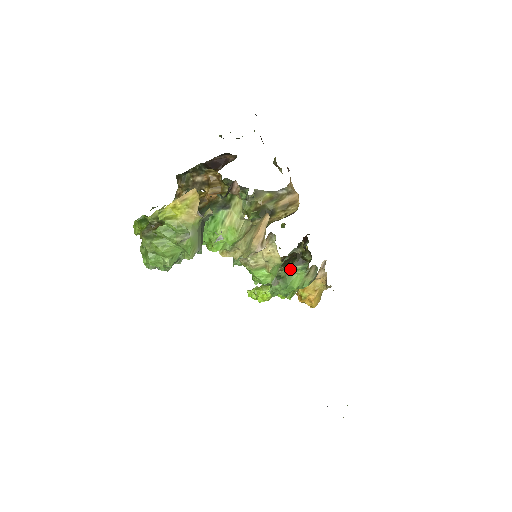
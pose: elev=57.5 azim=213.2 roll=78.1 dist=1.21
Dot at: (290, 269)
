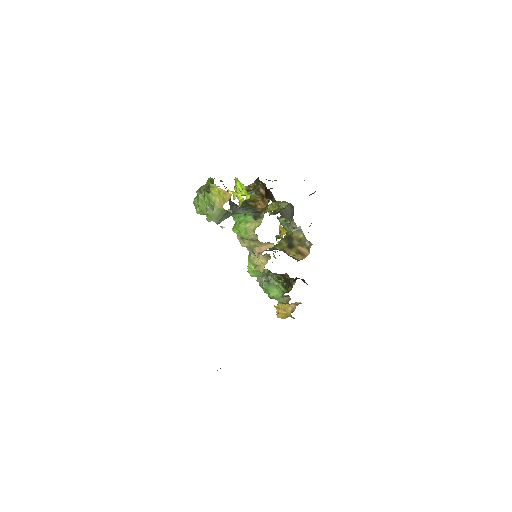
Dot at: (278, 284)
